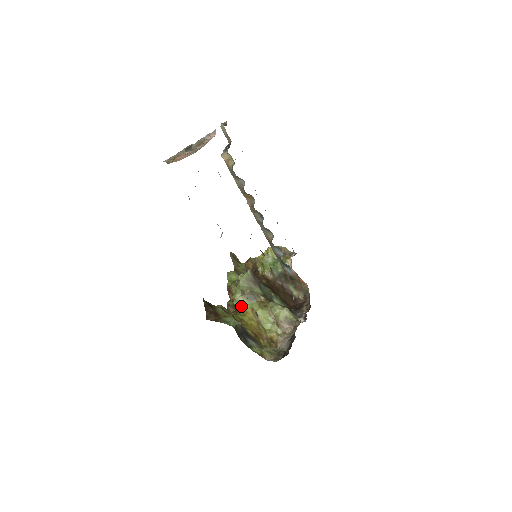
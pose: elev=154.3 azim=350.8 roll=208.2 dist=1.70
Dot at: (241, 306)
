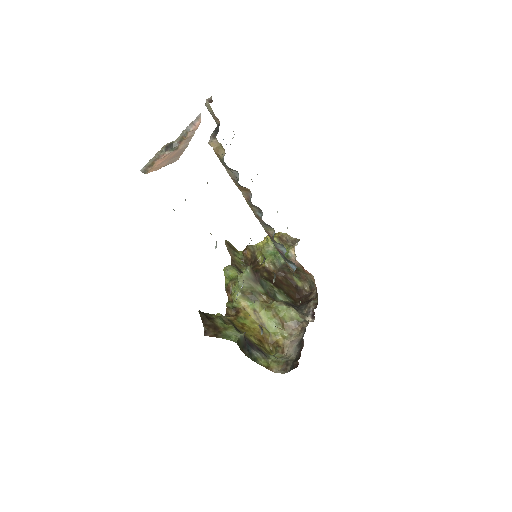
Dot at: (242, 308)
